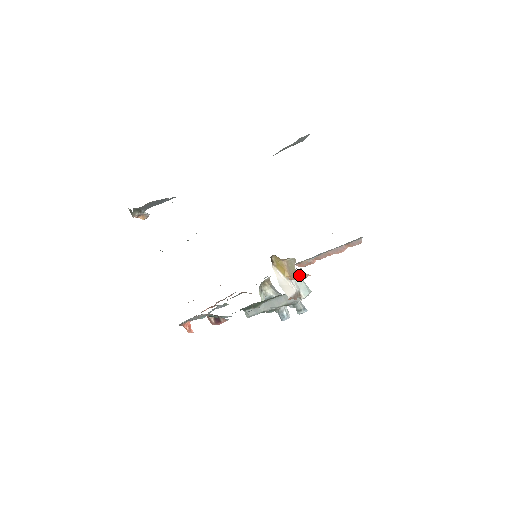
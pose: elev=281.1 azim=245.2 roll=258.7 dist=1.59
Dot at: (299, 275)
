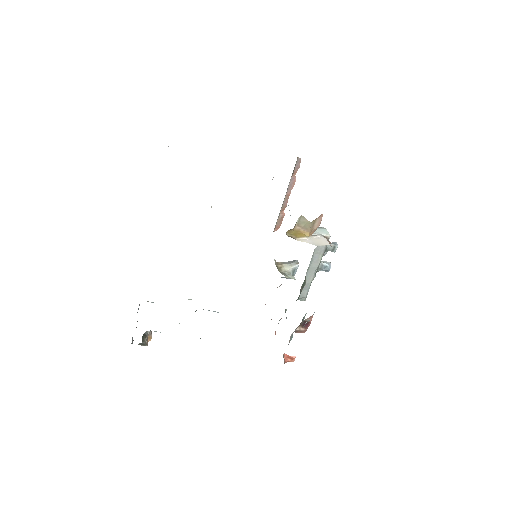
Dot at: (316, 223)
